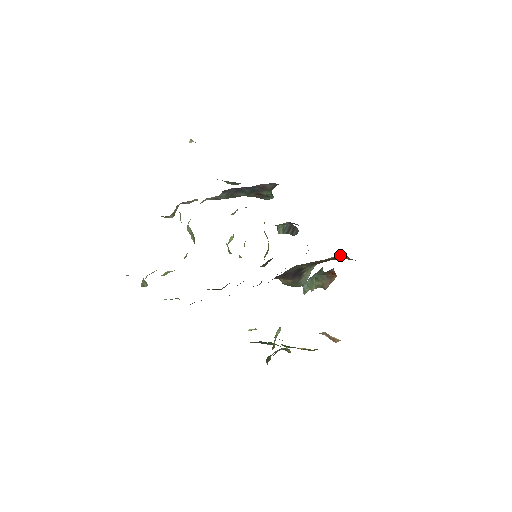
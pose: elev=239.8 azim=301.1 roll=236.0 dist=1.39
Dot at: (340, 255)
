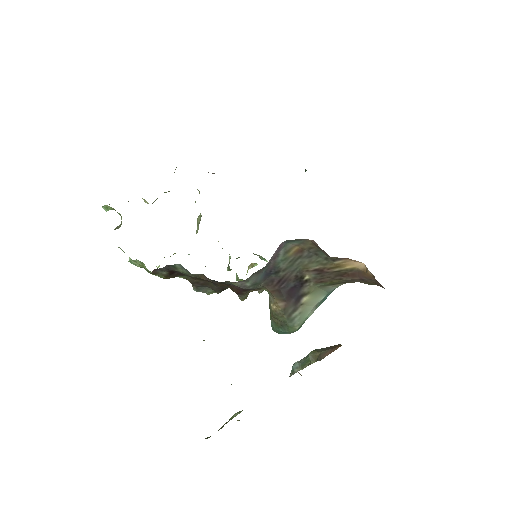
Dot at: (358, 263)
